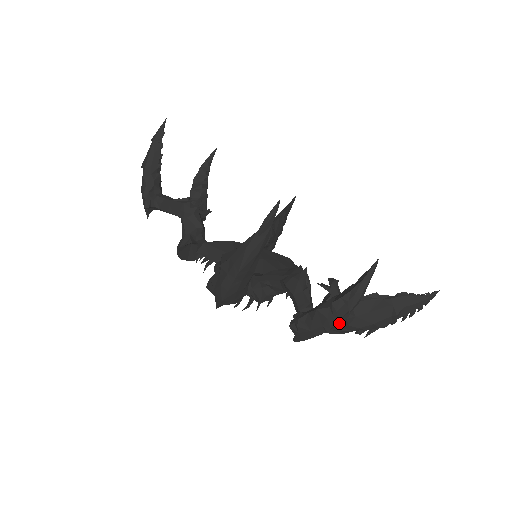
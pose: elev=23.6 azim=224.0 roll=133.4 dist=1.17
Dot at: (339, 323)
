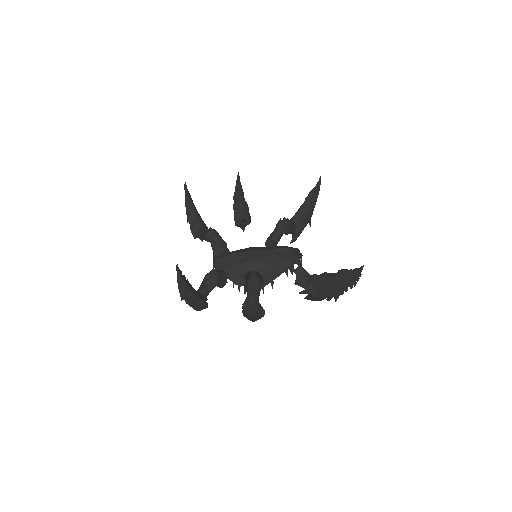
Dot at: (254, 315)
